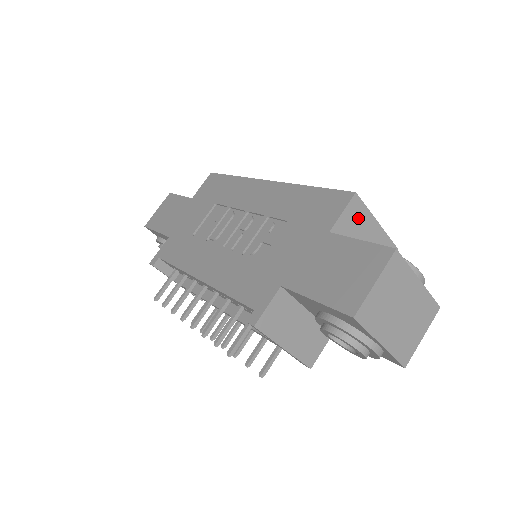
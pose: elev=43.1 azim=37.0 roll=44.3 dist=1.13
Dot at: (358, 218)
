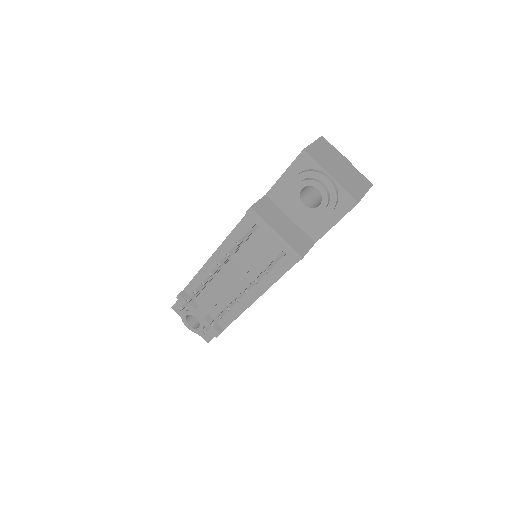
Dot at: occluded
